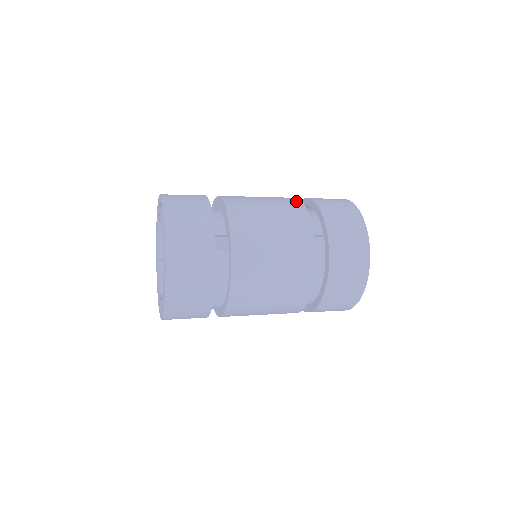
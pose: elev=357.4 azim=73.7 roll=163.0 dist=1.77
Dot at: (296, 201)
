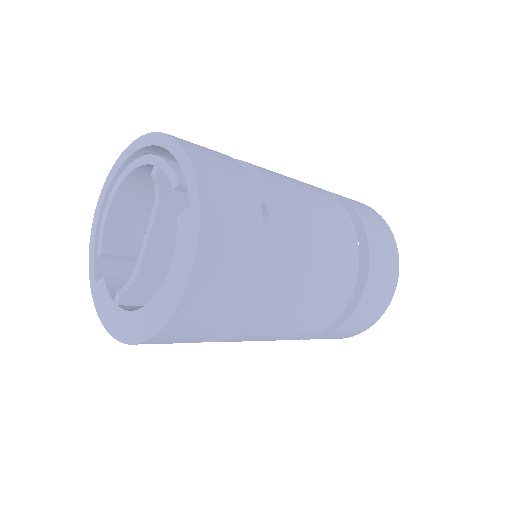
Dot at: occluded
